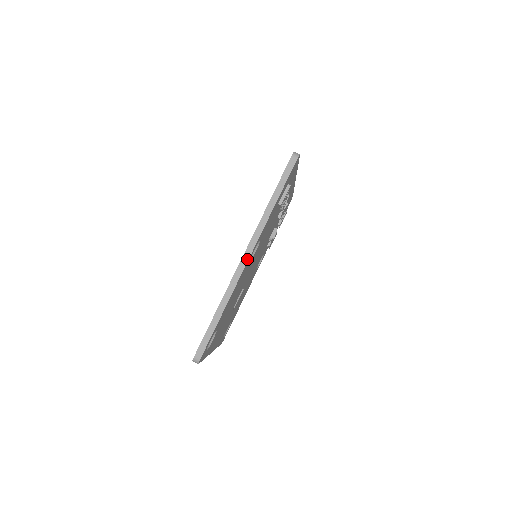
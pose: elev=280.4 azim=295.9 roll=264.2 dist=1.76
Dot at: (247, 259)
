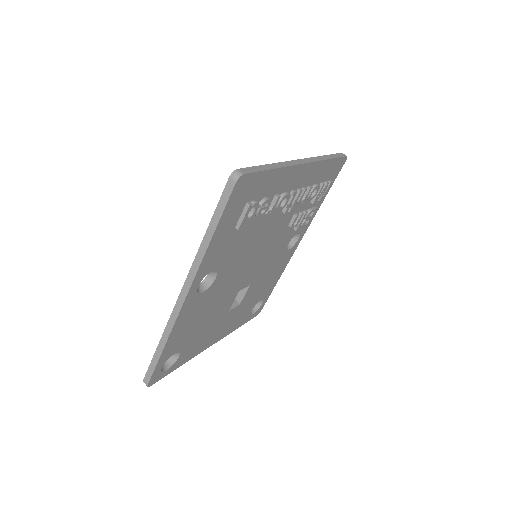
Dot at: (182, 301)
